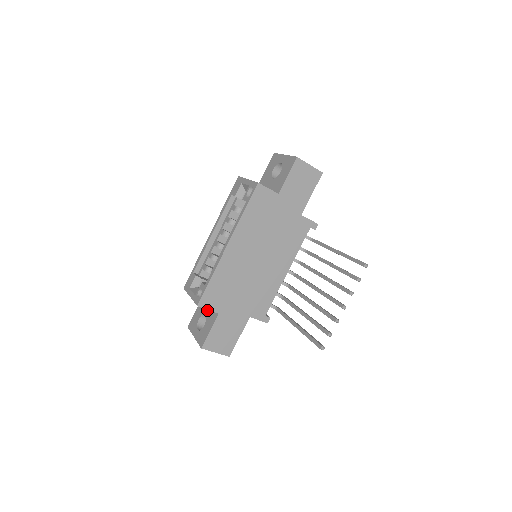
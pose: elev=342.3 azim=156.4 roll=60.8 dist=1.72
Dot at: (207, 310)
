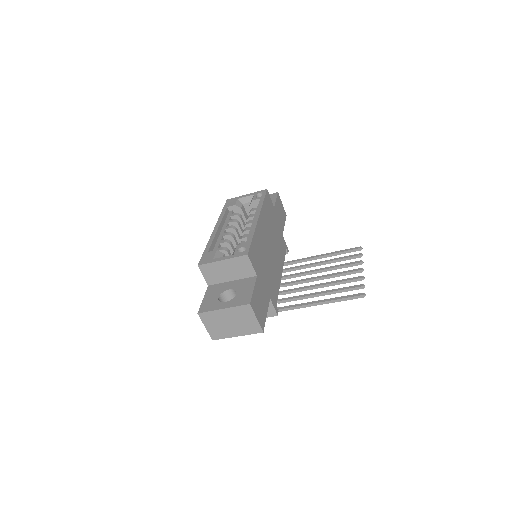
Dot at: (230, 285)
